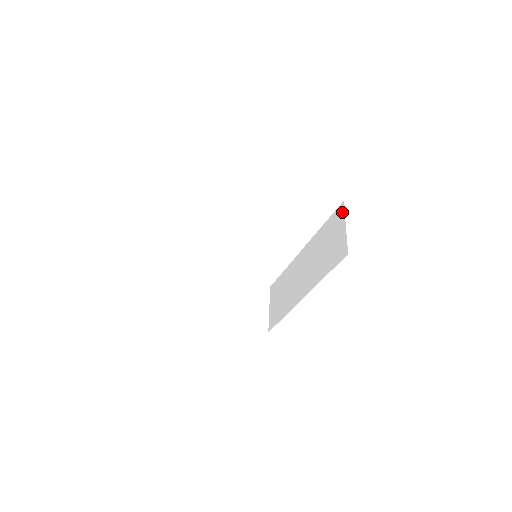
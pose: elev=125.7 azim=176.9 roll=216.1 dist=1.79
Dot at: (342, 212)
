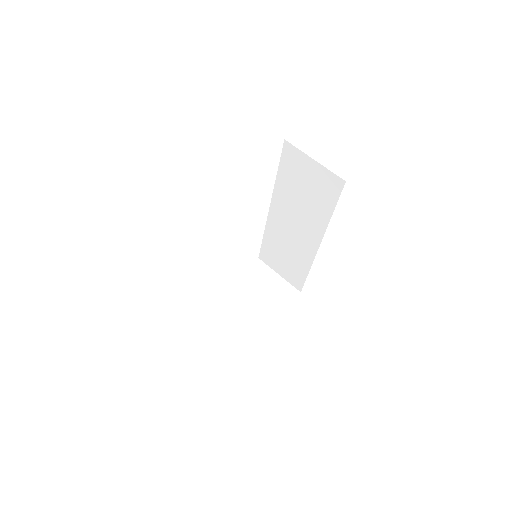
Dot at: (294, 150)
